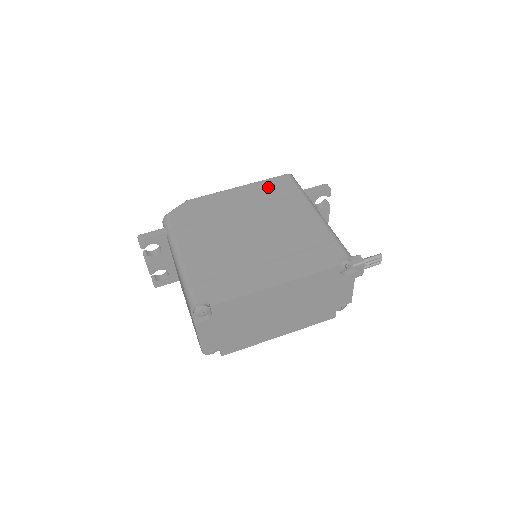
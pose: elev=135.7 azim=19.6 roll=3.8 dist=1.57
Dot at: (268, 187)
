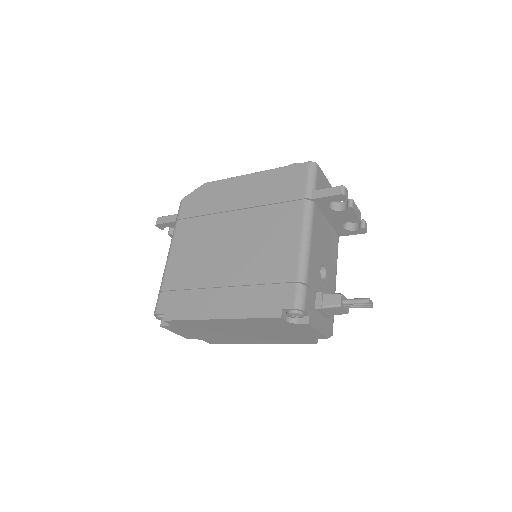
Dot at: (278, 180)
